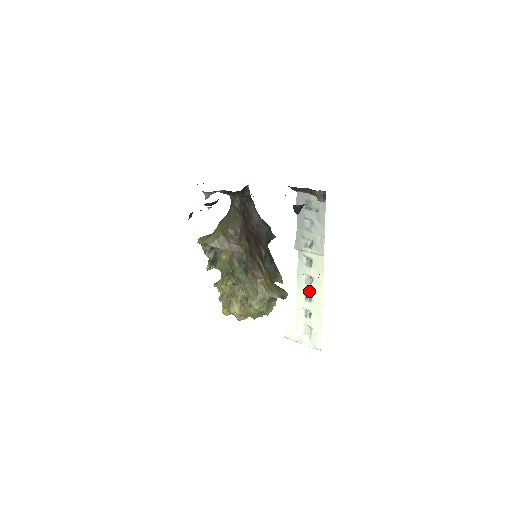
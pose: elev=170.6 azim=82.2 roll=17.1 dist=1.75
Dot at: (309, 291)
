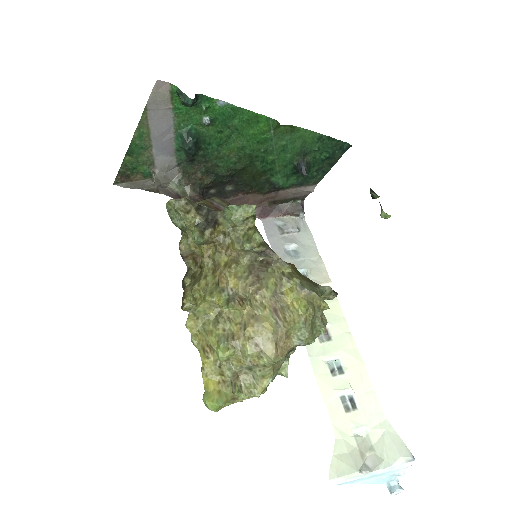
Dot at: (333, 352)
